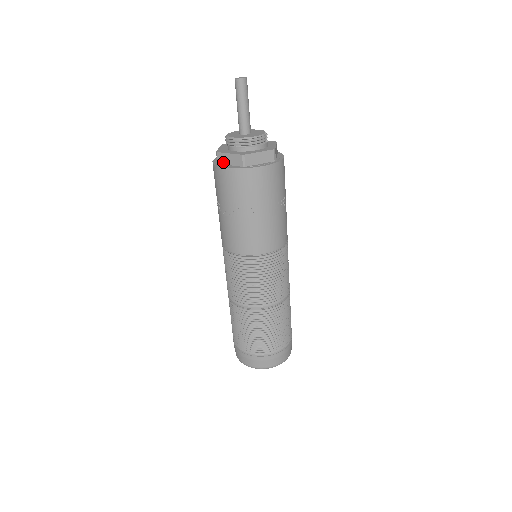
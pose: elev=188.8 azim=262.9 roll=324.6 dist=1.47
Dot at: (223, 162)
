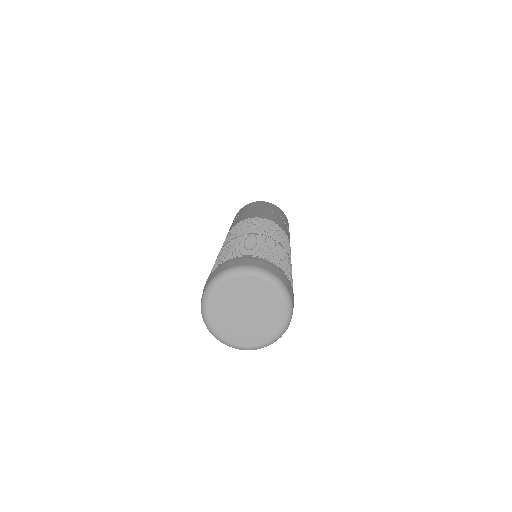
Dot at: occluded
